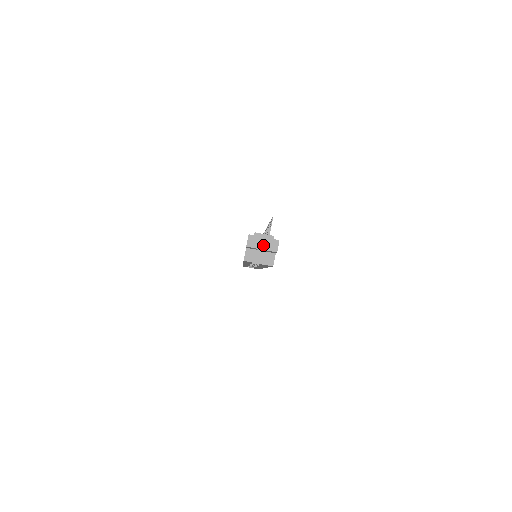
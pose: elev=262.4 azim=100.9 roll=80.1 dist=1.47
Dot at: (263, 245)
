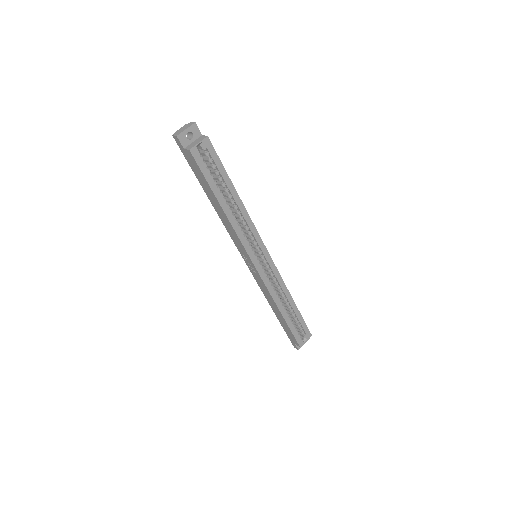
Dot at: (185, 129)
